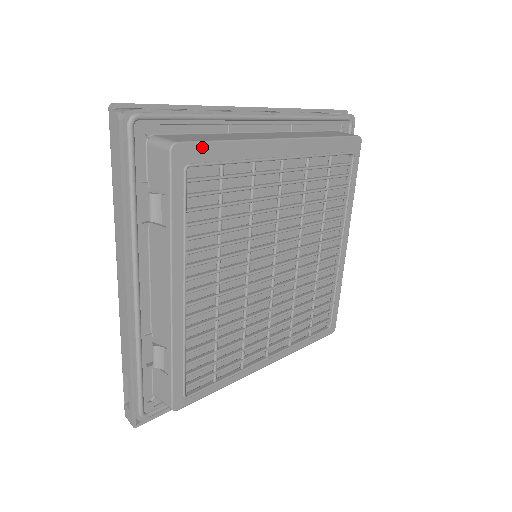
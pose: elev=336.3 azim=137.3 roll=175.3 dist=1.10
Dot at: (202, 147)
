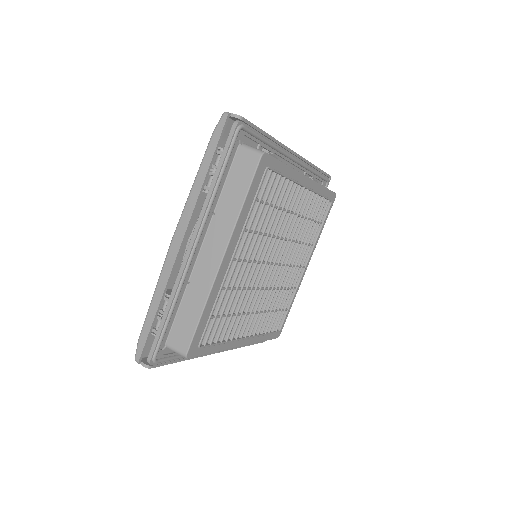
Dot at: (196, 336)
